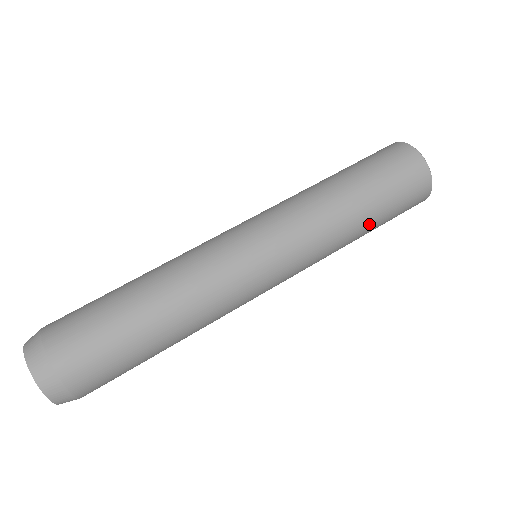
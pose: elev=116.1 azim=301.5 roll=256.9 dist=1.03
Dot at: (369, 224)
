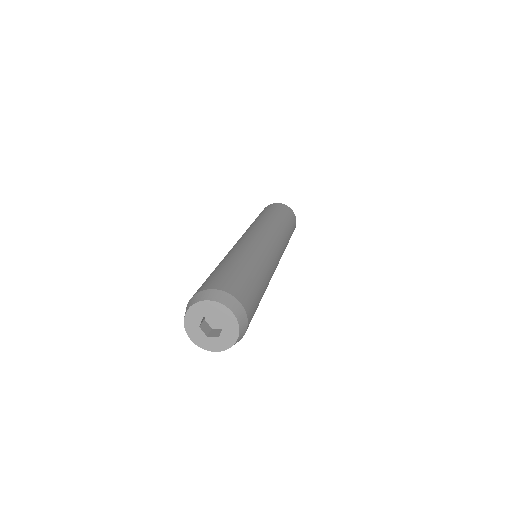
Dot at: (286, 223)
